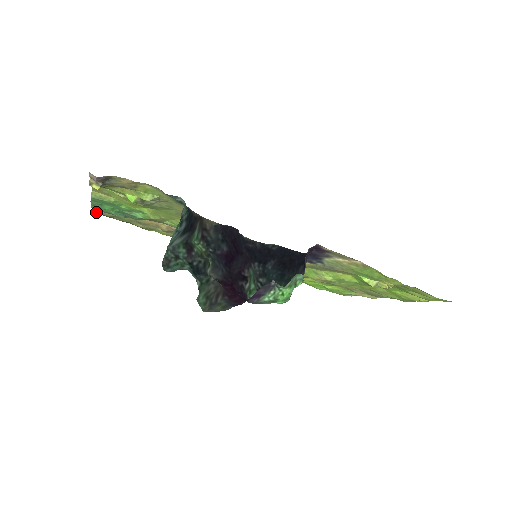
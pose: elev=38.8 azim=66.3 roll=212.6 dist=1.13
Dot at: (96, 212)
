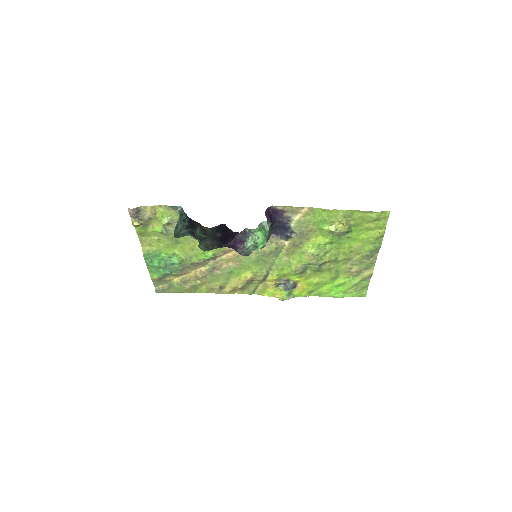
Dot at: (157, 288)
